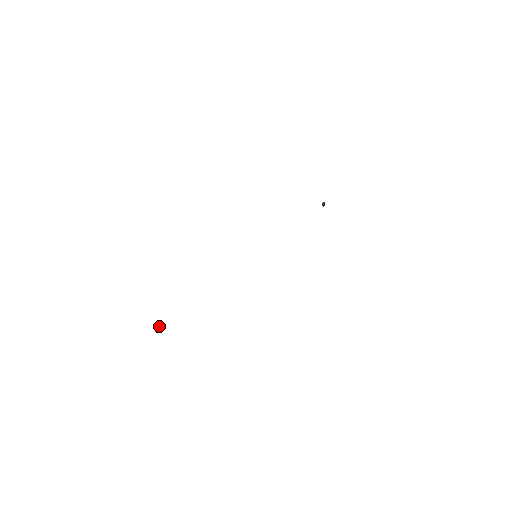
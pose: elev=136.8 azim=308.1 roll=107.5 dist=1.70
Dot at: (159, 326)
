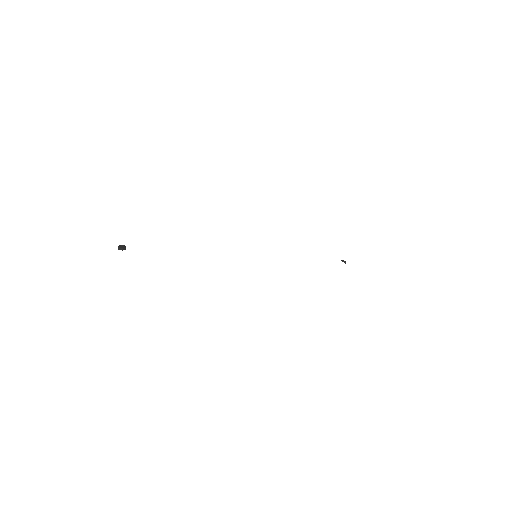
Dot at: (122, 246)
